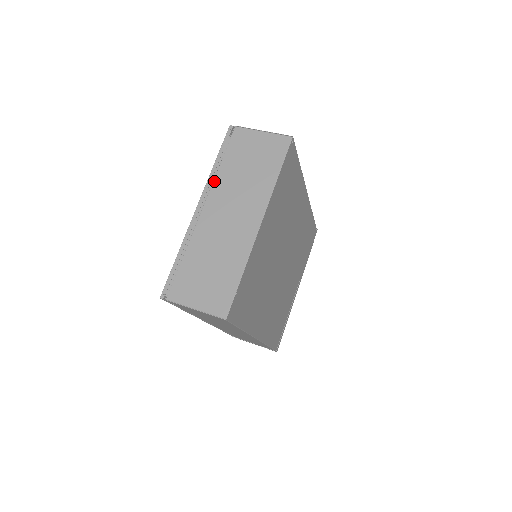
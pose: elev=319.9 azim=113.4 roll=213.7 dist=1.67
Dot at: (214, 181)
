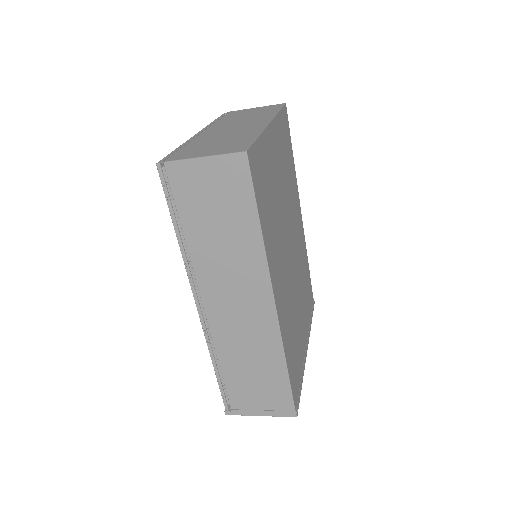
Dot at: (214, 124)
